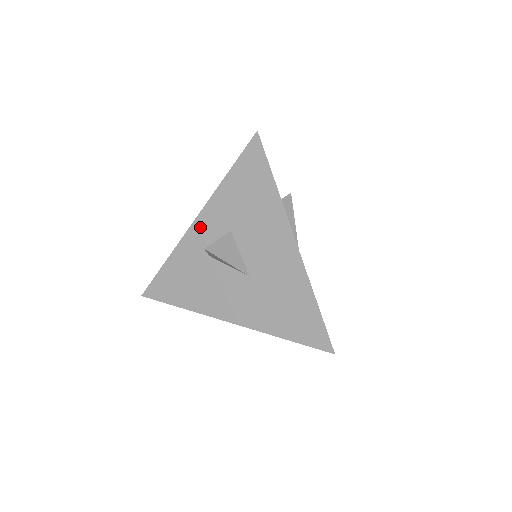
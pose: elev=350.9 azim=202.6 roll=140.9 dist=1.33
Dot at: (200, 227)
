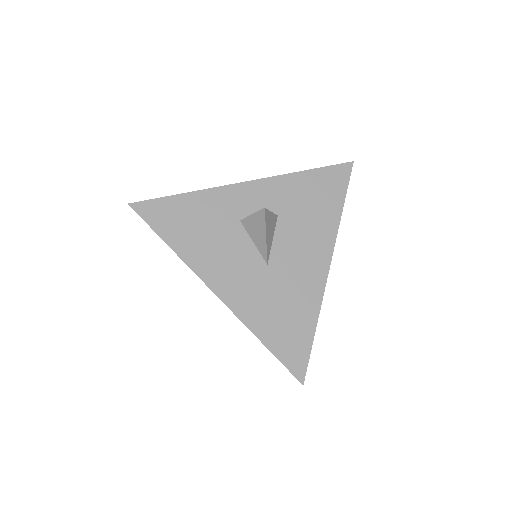
Dot at: (250, 190)
